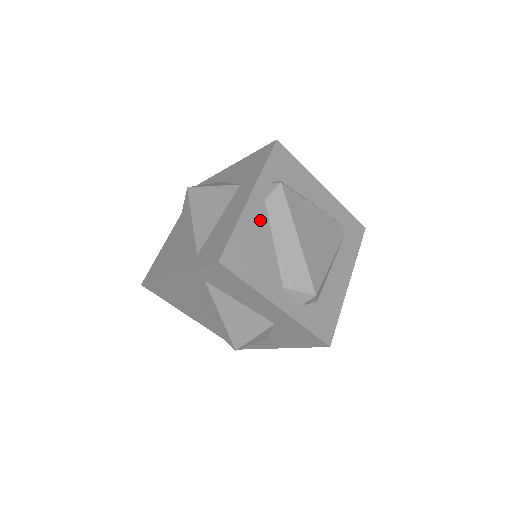
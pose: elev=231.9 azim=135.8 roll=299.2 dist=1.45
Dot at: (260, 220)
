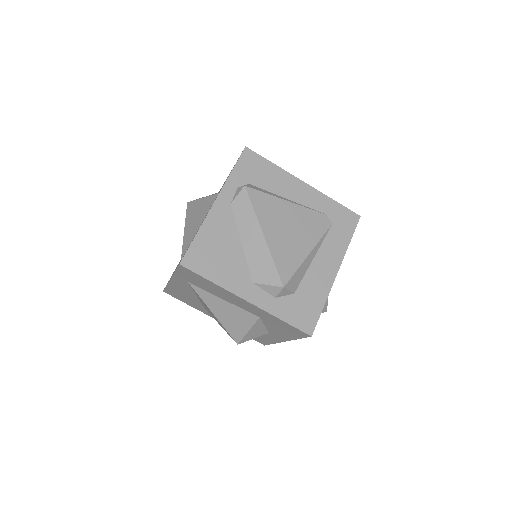
Dot at: (226, 223)
